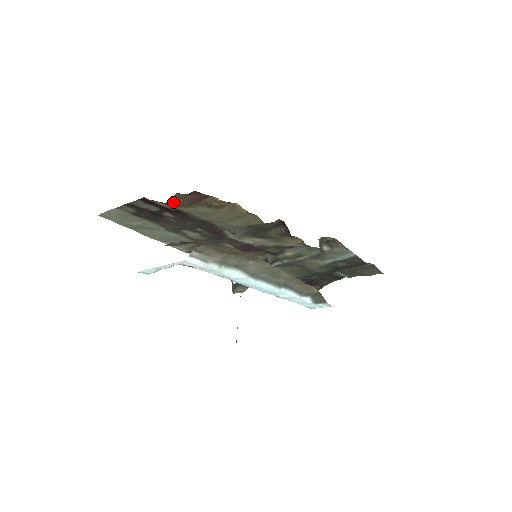
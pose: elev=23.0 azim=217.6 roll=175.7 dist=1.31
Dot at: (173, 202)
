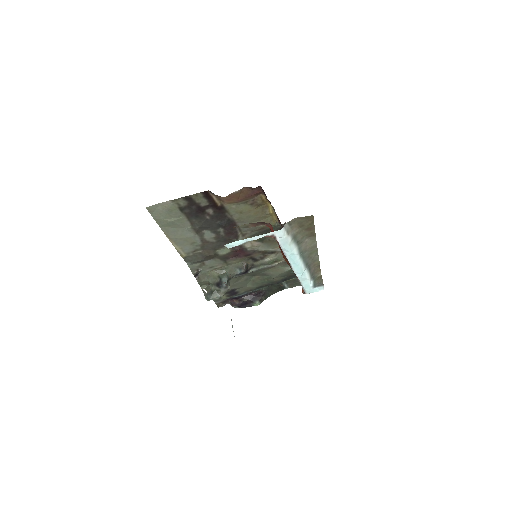
Dot at: (231, 196)
